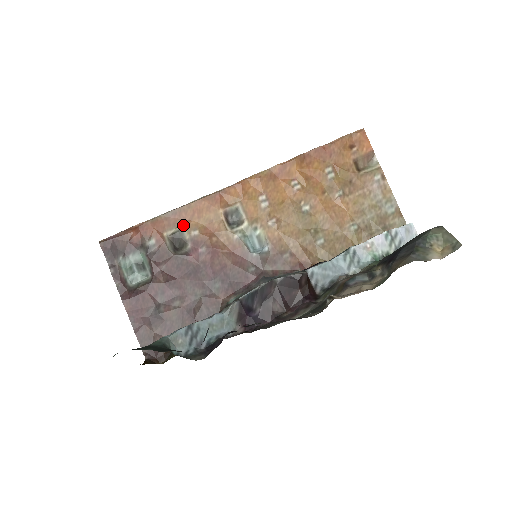
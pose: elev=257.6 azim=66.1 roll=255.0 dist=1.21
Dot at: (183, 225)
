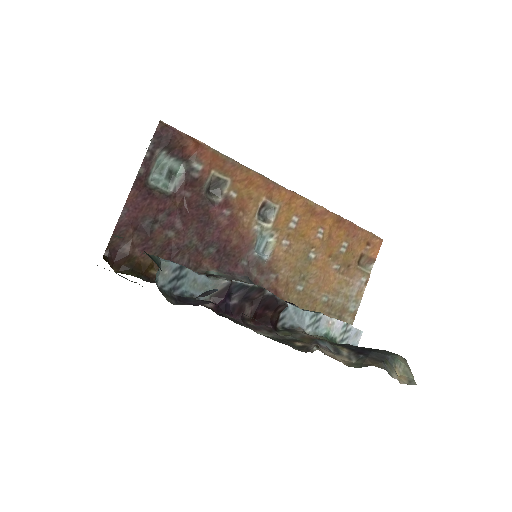
Dot at: (231, 179)
